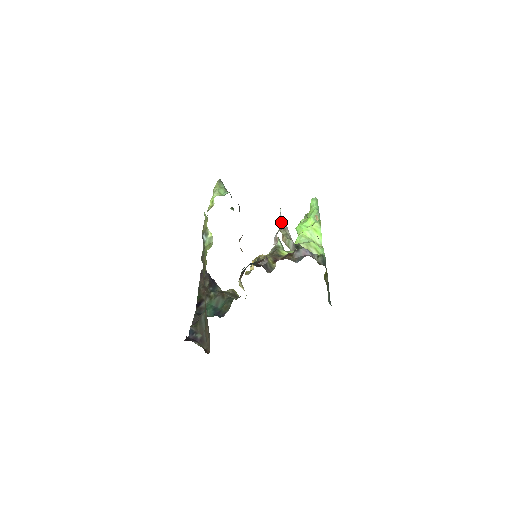
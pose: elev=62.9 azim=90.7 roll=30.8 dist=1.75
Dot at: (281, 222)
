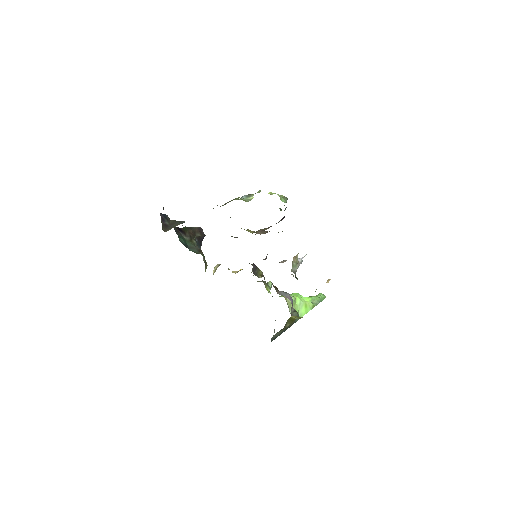
Dot at: (299, 258)
